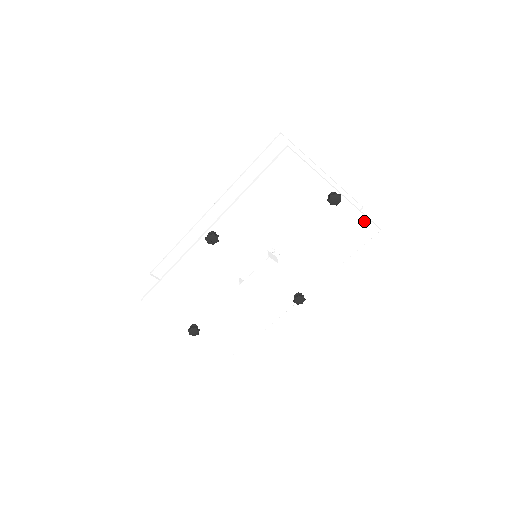
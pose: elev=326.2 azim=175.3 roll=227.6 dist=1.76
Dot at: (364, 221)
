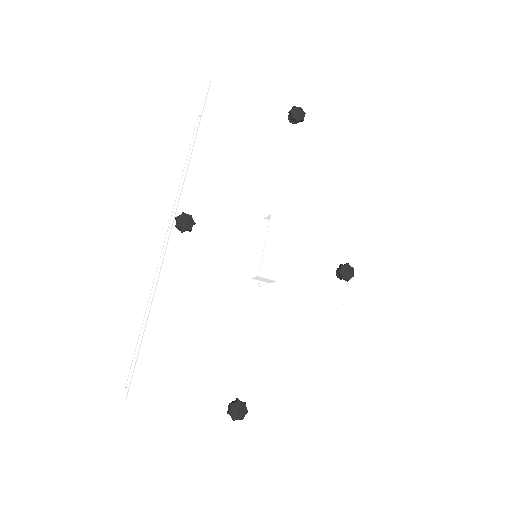
Dot at: (344, 138)
